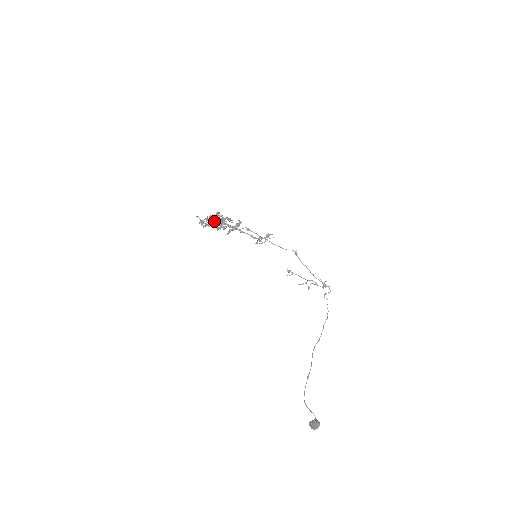
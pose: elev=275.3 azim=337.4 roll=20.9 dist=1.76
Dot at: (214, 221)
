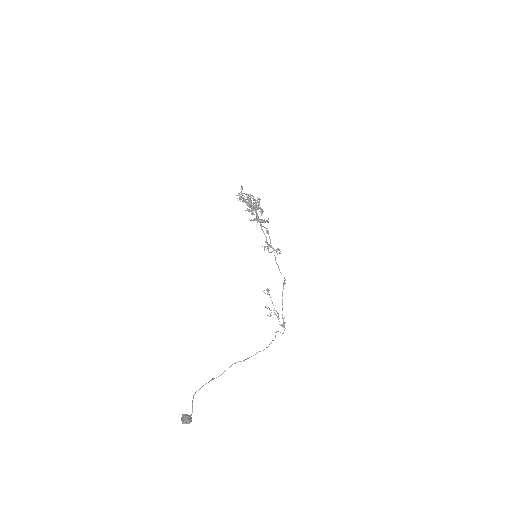
Dot at: (251, 202)
